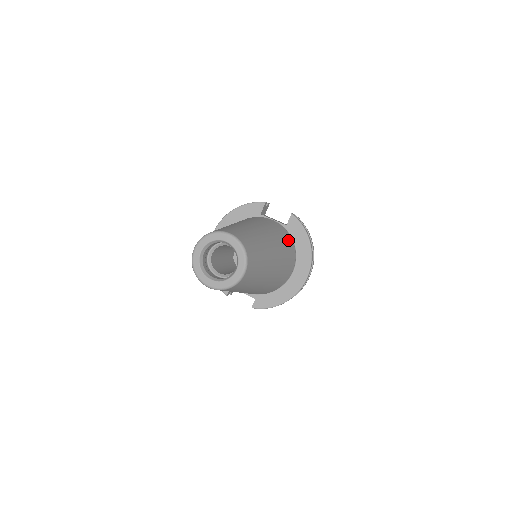
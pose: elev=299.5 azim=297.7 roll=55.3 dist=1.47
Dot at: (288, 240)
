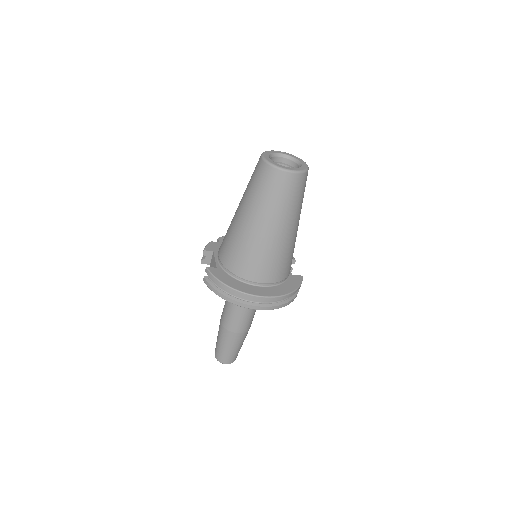
Dot at: (288, 268)
